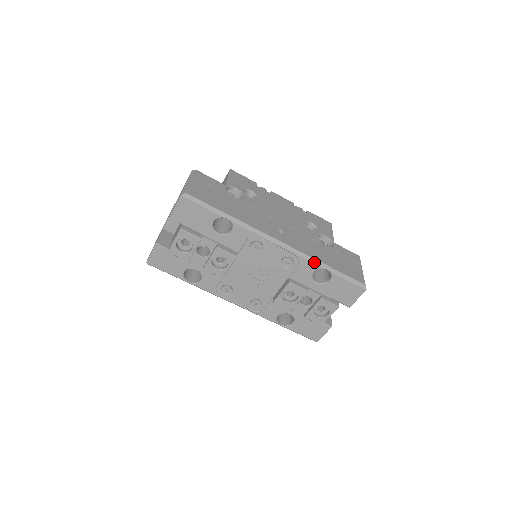
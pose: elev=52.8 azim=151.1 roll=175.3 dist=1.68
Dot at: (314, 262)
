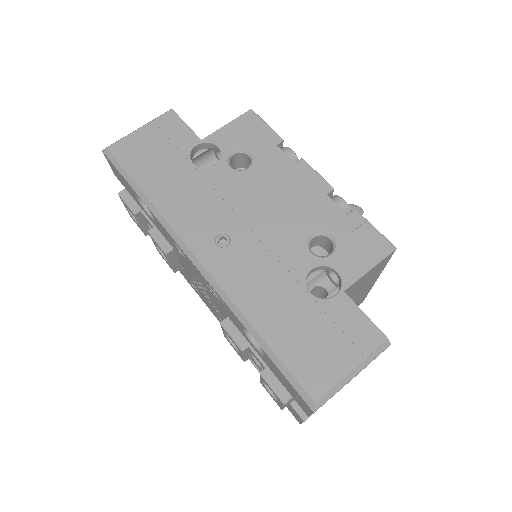
Dot at: (237, 314)
